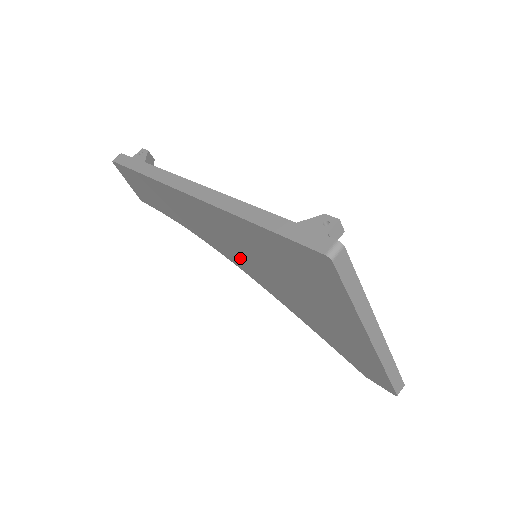
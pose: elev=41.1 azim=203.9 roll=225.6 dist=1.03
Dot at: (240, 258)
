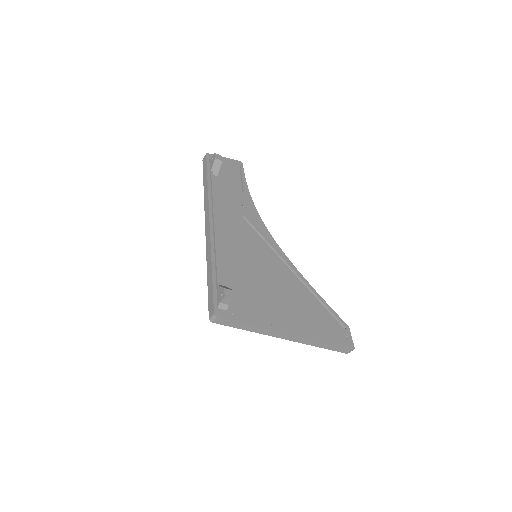
Dot at: occluded
